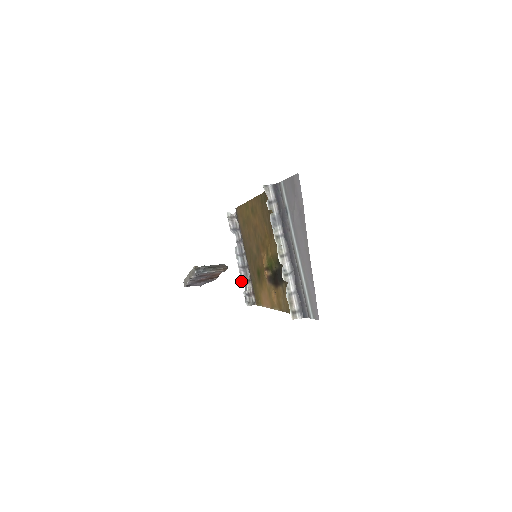
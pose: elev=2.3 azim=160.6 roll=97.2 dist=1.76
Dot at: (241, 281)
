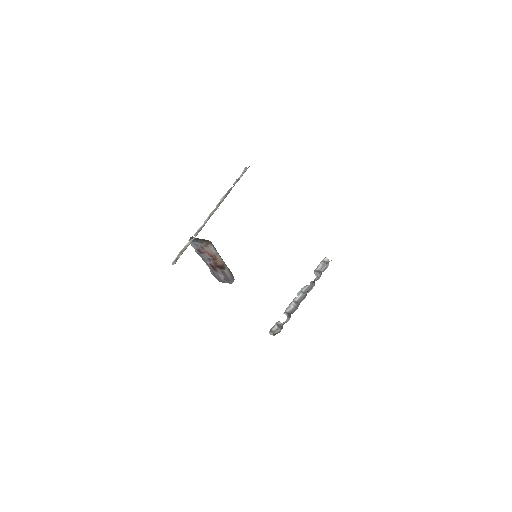
Dot at: (284, 312)
